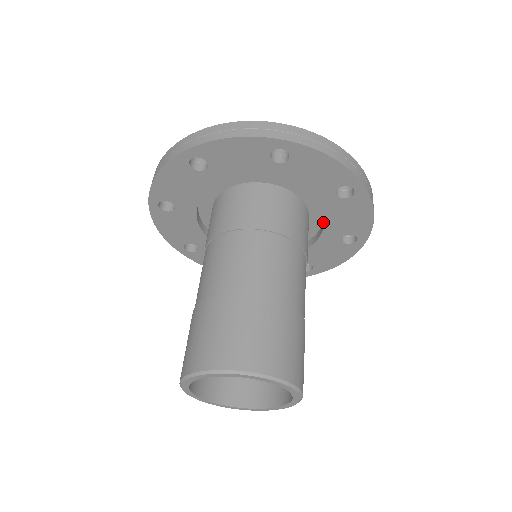
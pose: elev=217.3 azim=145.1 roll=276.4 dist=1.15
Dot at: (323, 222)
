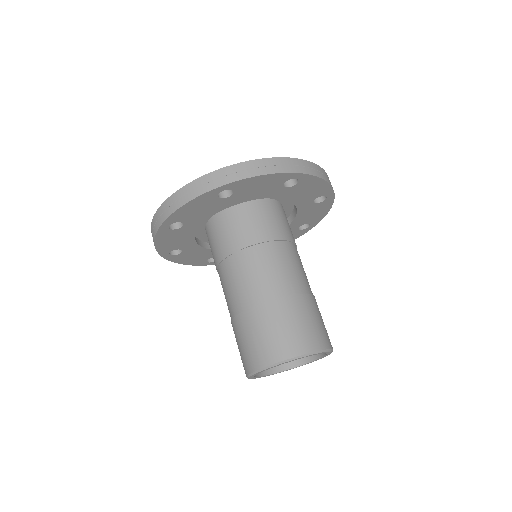
Dot at: (290, 218)
